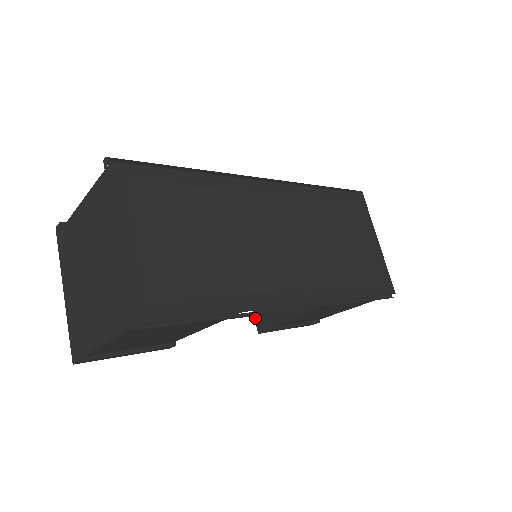
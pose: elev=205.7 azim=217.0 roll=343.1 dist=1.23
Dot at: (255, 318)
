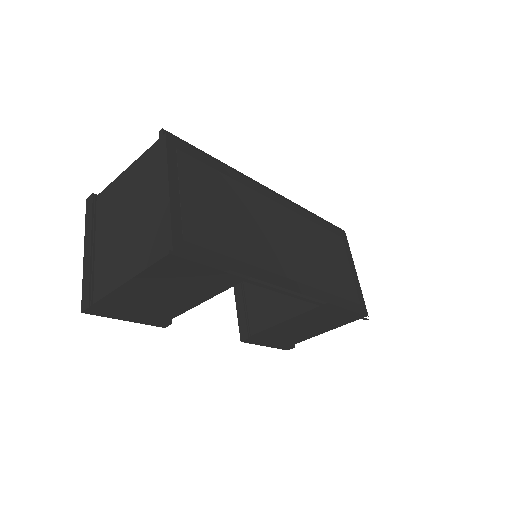
Dot at: (239, 327)
